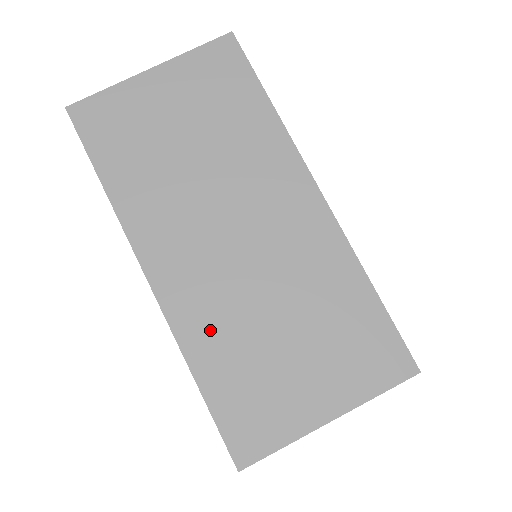
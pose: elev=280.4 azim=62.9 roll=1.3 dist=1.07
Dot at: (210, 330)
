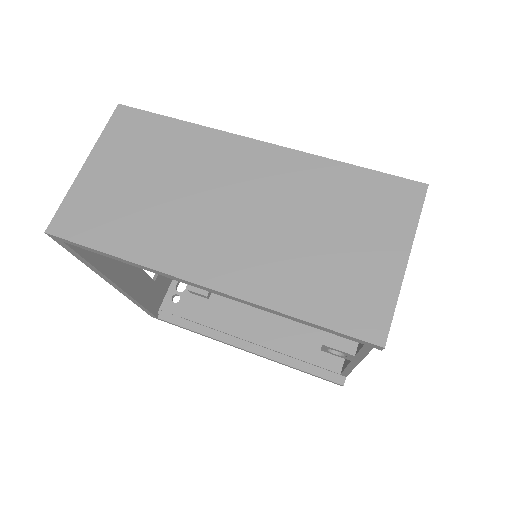
Dot at: (275, 278)
